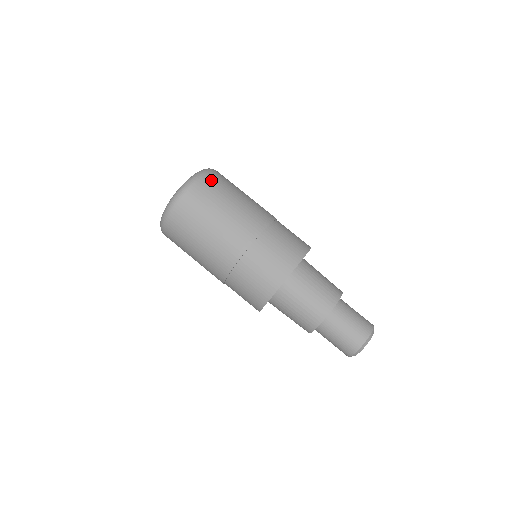
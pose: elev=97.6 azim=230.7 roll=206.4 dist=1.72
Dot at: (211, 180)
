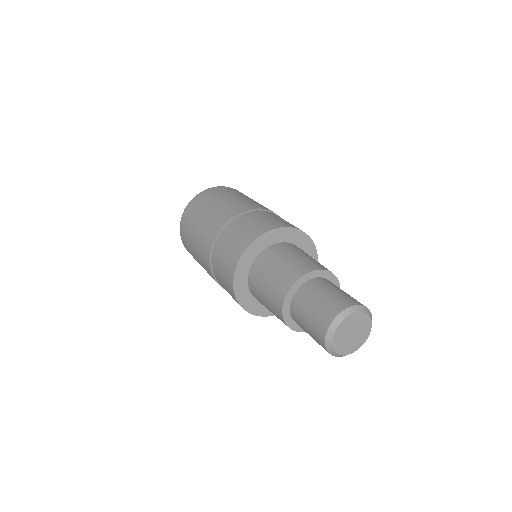
Dot at: occluded
